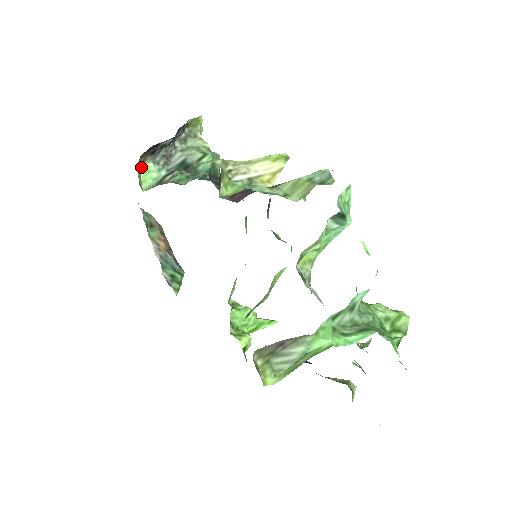
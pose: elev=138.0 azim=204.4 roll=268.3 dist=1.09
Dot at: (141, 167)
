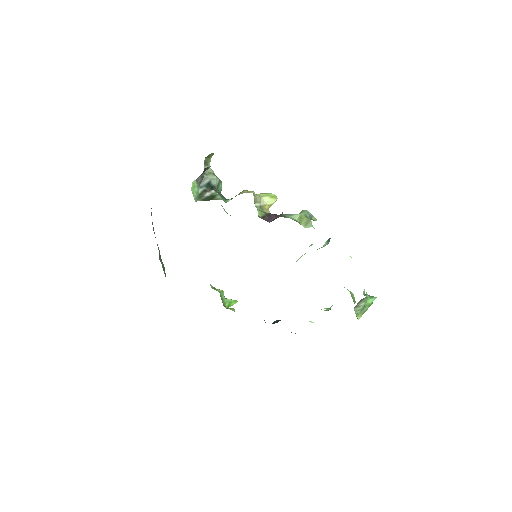
Dot at: (192, 182)
